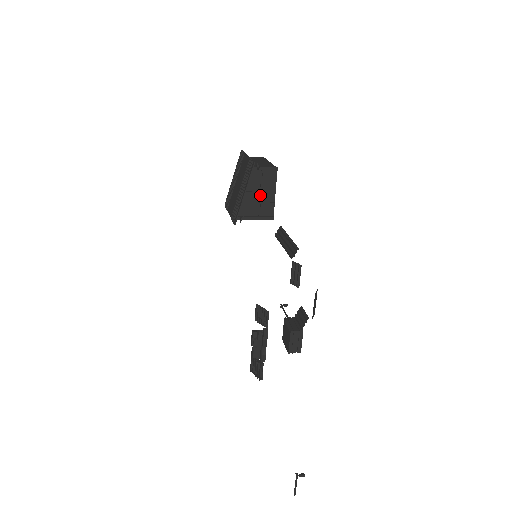
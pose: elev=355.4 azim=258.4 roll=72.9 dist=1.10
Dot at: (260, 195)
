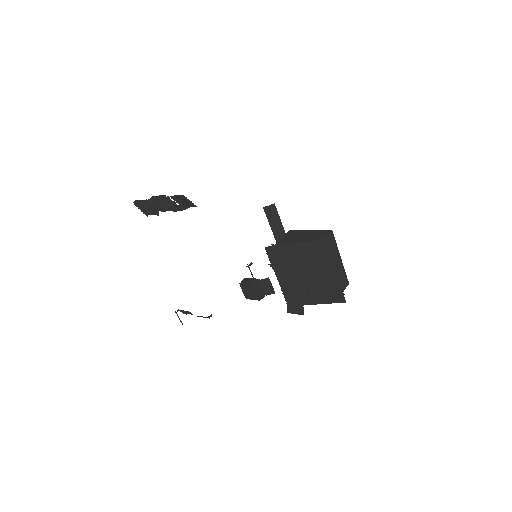
Dot at: occluded
